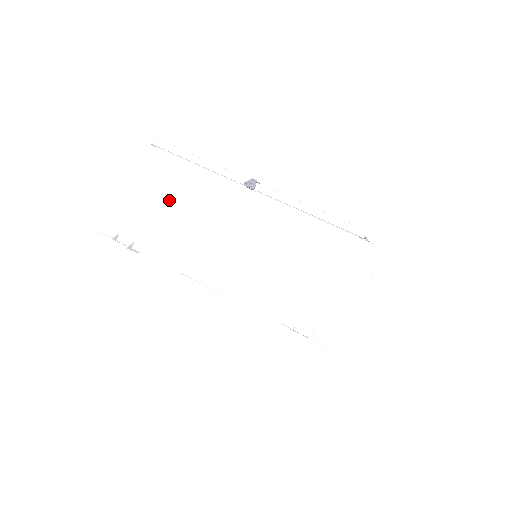
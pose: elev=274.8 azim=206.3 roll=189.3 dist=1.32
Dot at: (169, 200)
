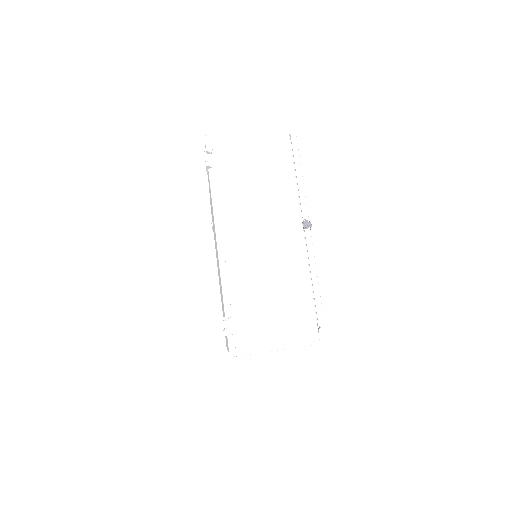
Dot at: (259, 173)
